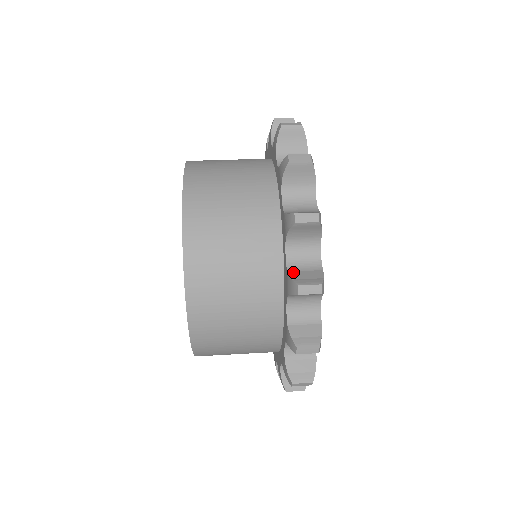
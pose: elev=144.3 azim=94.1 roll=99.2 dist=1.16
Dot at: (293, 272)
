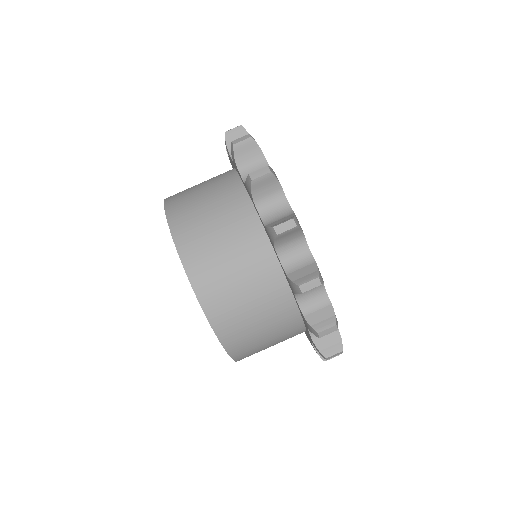
Dot at: occluded
